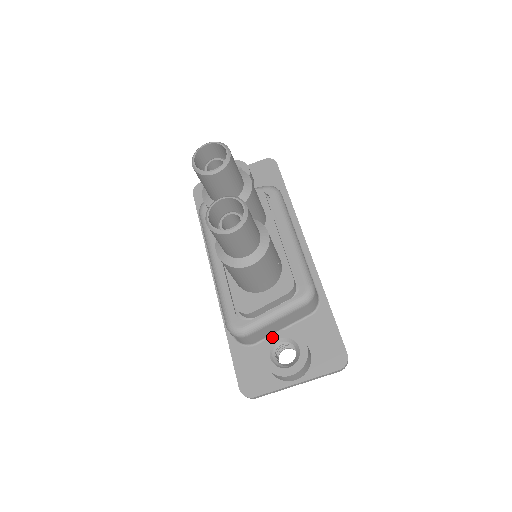
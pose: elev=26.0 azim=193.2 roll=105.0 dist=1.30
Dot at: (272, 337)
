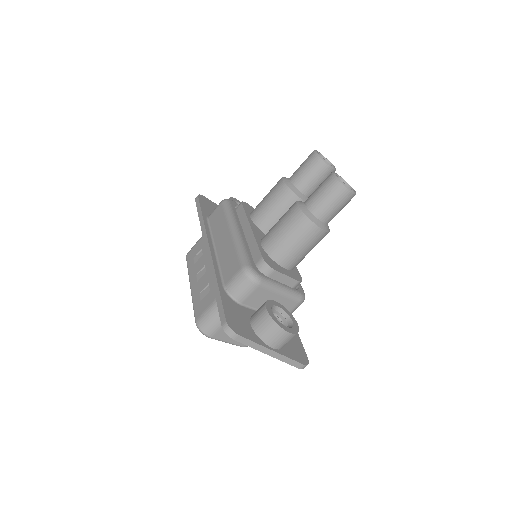
Dot at: (273, 301)
